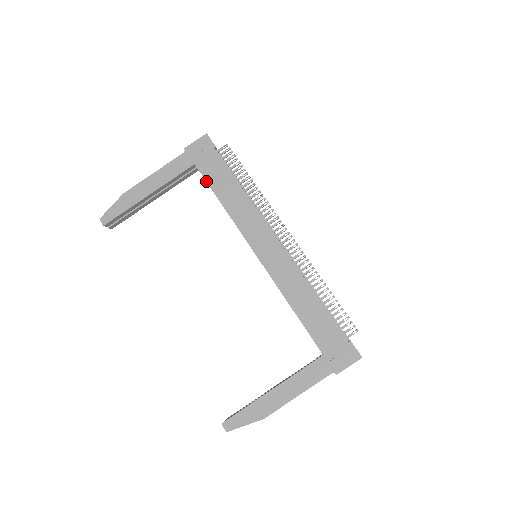
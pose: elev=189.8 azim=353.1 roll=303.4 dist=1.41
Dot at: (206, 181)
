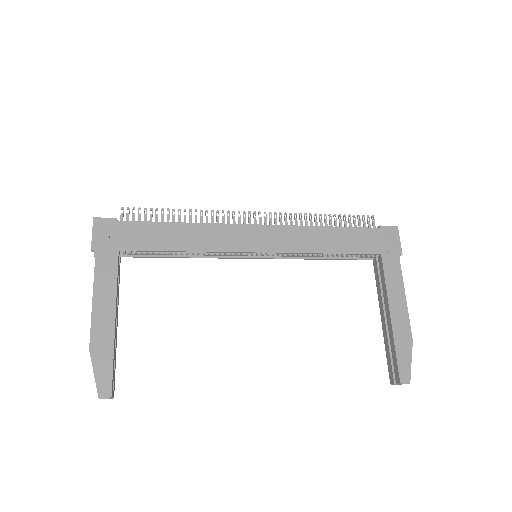
Dot at: (147, 251)
